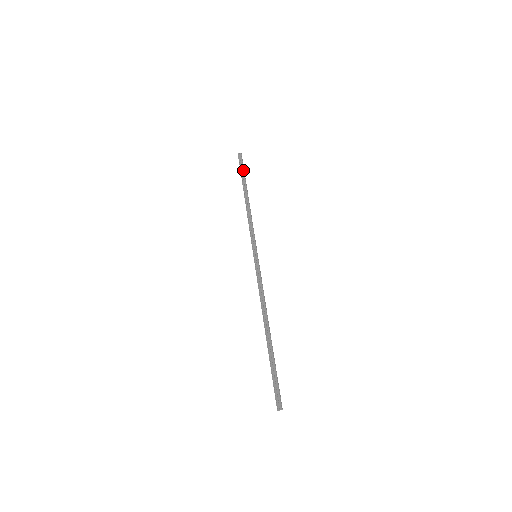
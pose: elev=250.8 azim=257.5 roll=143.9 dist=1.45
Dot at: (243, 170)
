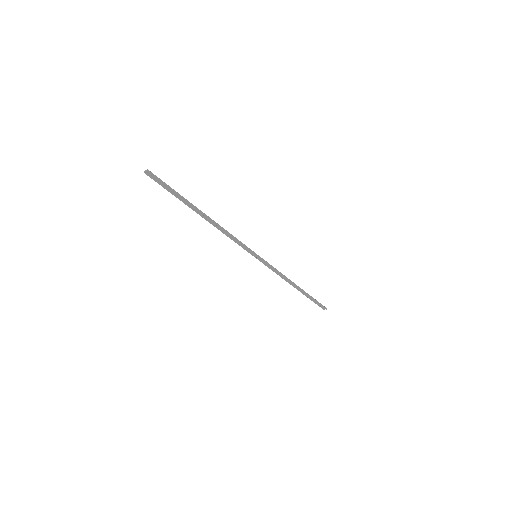
Dot at: (173, 192)
